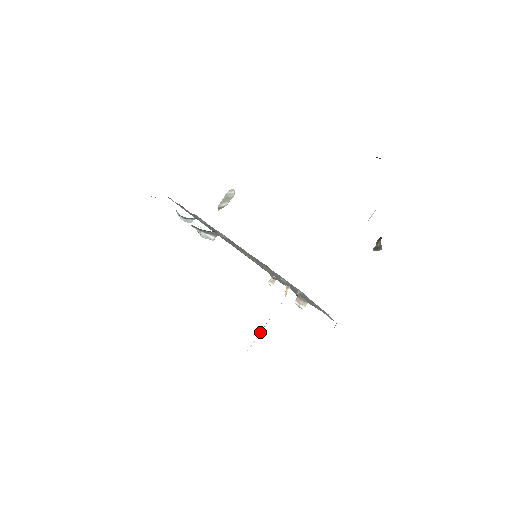
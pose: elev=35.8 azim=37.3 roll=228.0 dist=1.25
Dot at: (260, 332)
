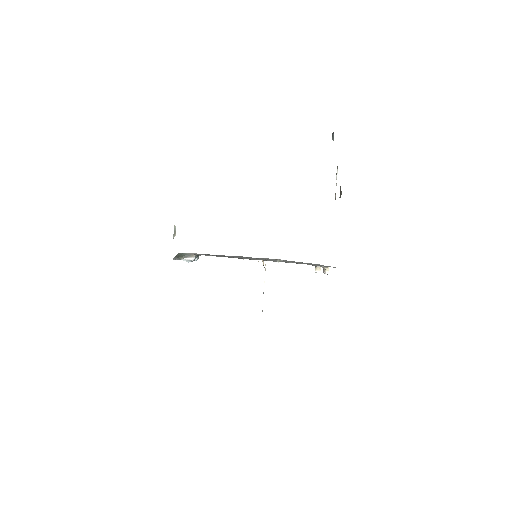
Dot at: occluded
